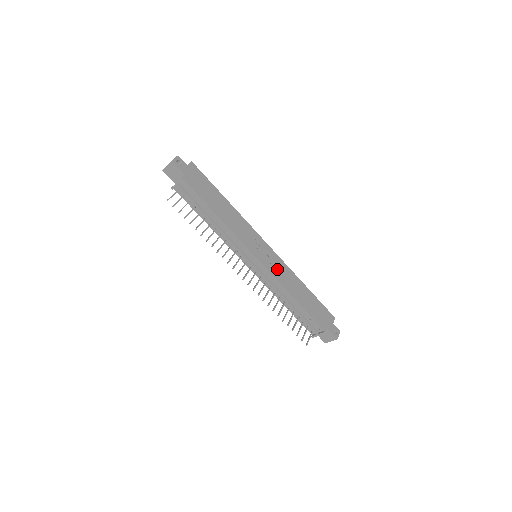
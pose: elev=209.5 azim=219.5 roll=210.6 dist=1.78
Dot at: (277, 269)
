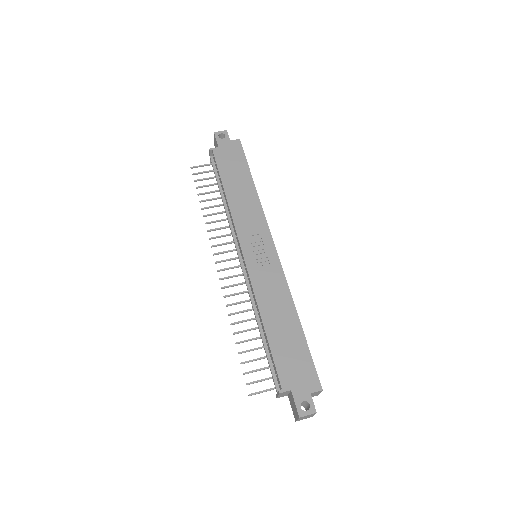
Dot at: (265, 277)
